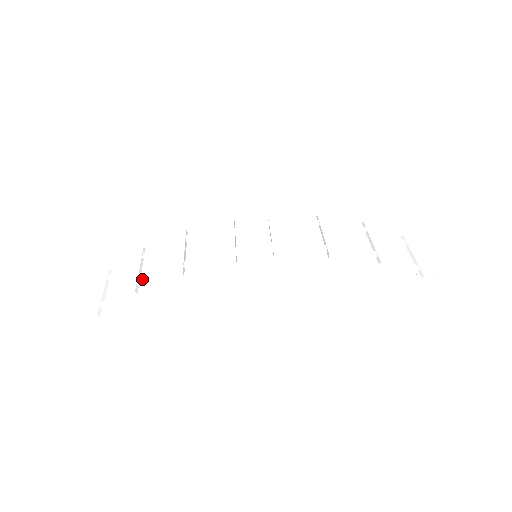
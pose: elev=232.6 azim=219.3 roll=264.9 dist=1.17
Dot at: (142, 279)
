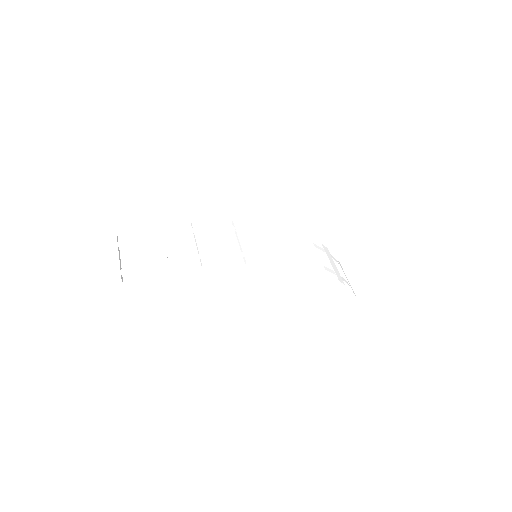
Dot at: (173, 258)
